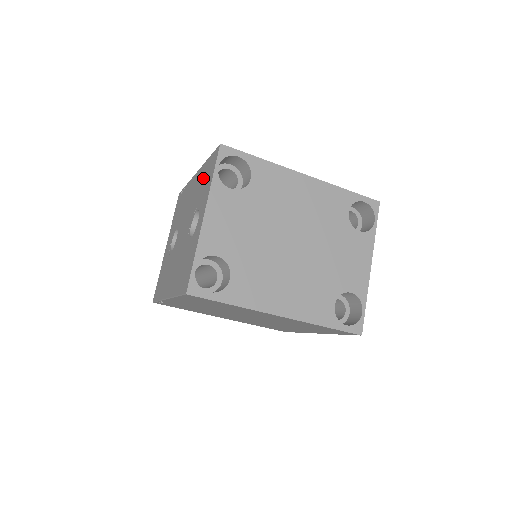
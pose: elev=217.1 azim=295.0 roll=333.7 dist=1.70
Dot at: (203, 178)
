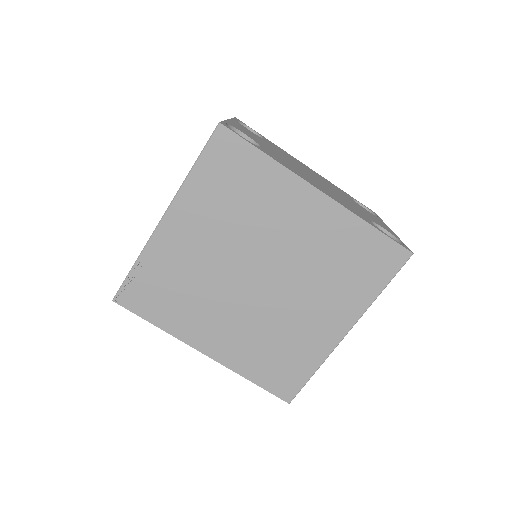
Dot at: occluded
